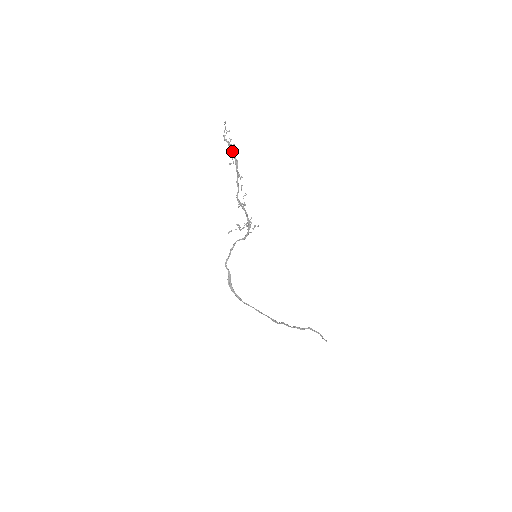
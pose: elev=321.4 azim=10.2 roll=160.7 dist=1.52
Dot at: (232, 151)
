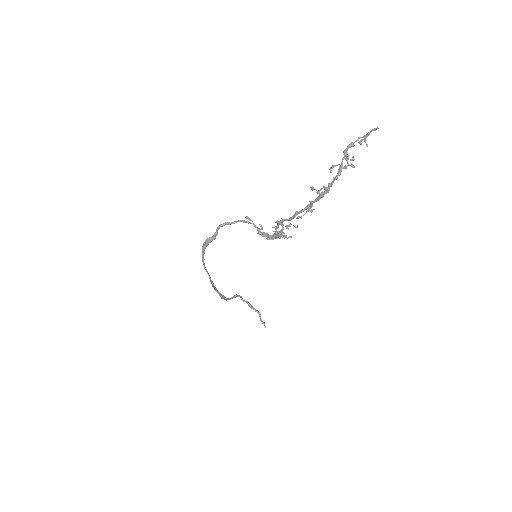
Dot at: (334, 178)
